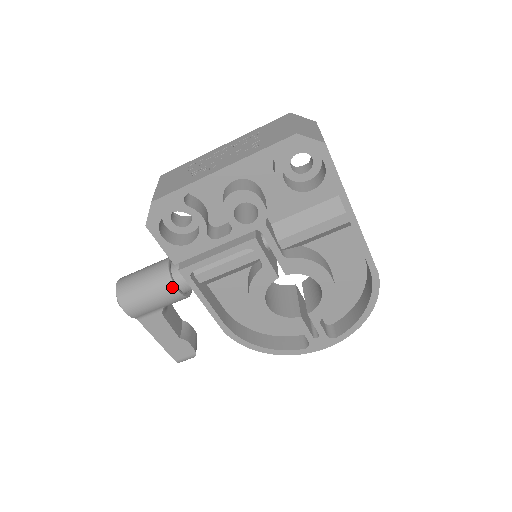
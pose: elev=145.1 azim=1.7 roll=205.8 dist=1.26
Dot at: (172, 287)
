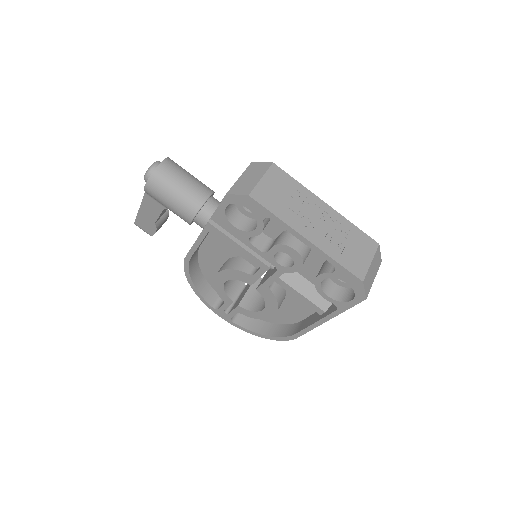
Dot at: (191, 217)
